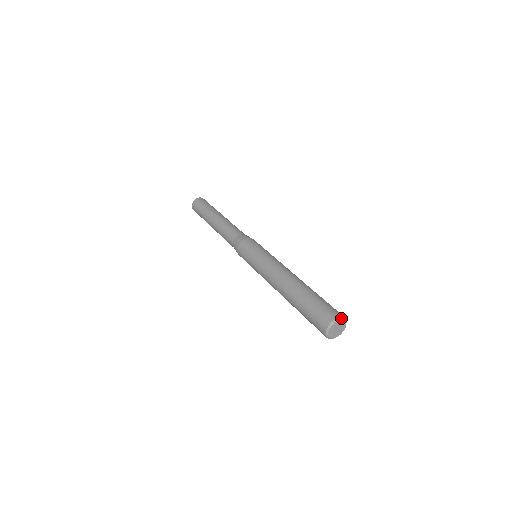
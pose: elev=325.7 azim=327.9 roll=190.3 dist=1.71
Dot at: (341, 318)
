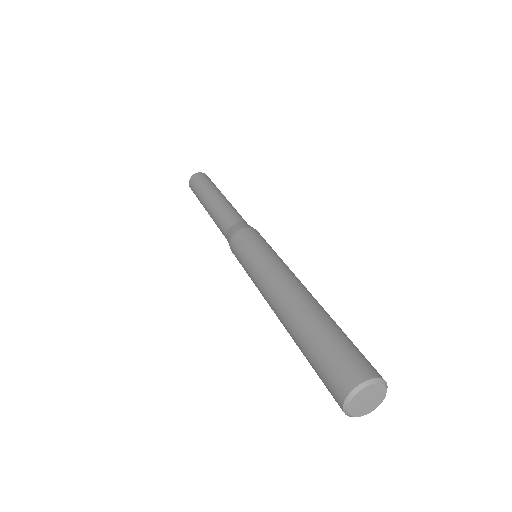
Dot at: (358, 389)
